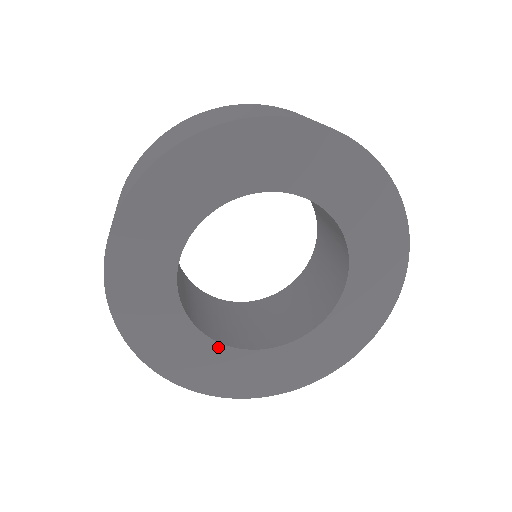
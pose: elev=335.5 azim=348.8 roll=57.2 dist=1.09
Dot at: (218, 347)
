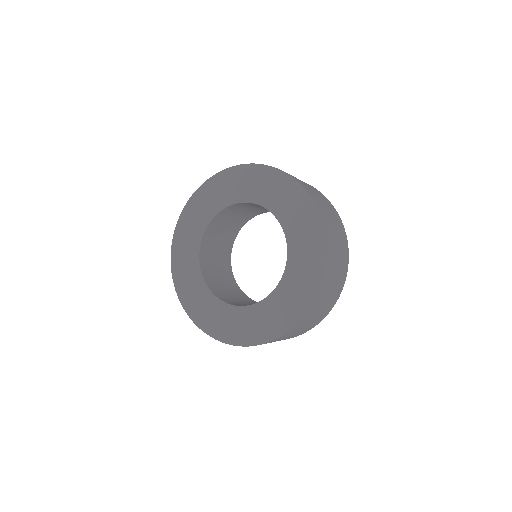
Dot at: (228, 307)
